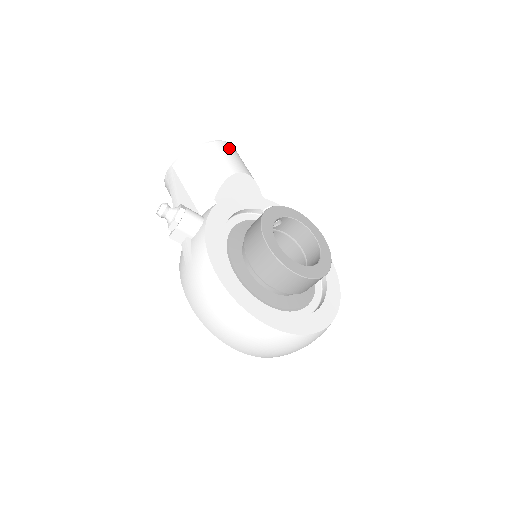
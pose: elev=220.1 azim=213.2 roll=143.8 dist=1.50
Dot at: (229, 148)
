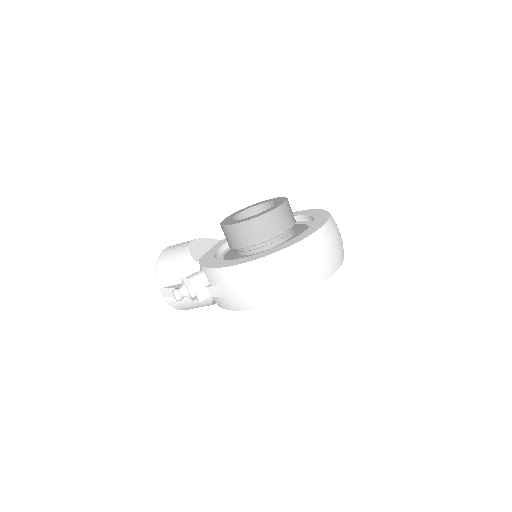
Dot at: (174, 245)
